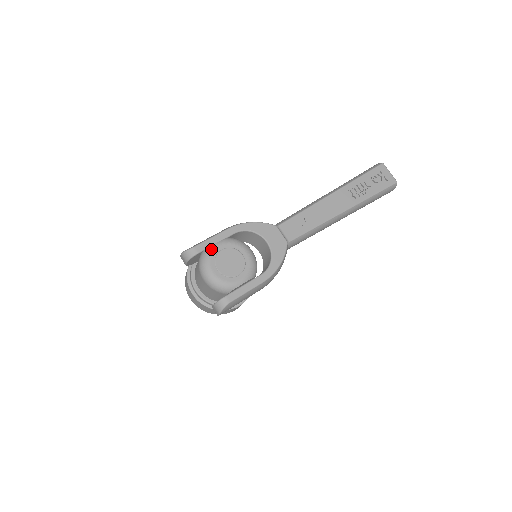
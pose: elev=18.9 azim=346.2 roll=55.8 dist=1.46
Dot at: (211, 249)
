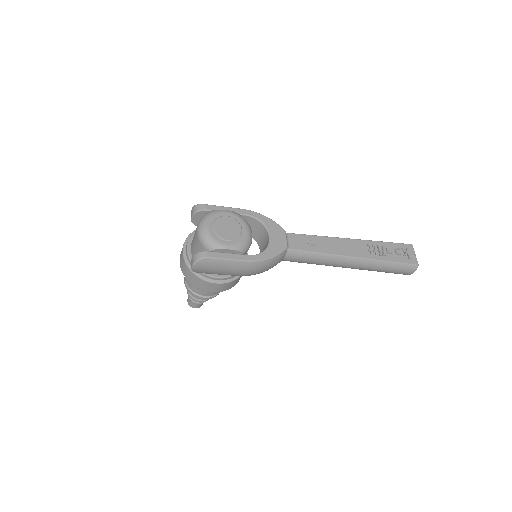
Dot at: (218, 211)
